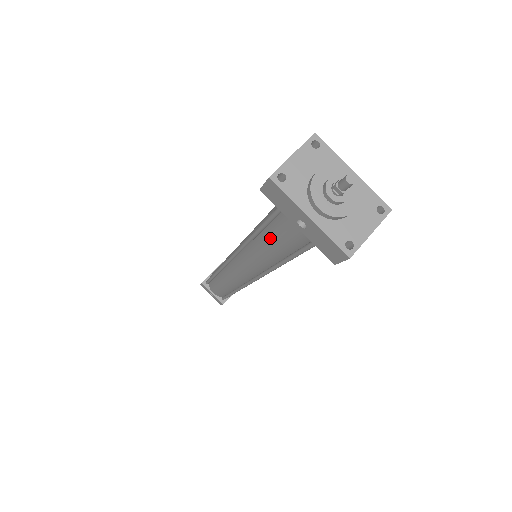
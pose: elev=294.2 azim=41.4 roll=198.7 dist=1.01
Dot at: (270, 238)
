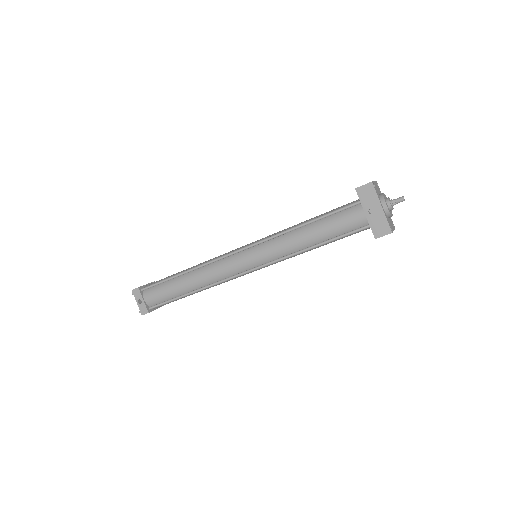
Dot at: (324, 225)
